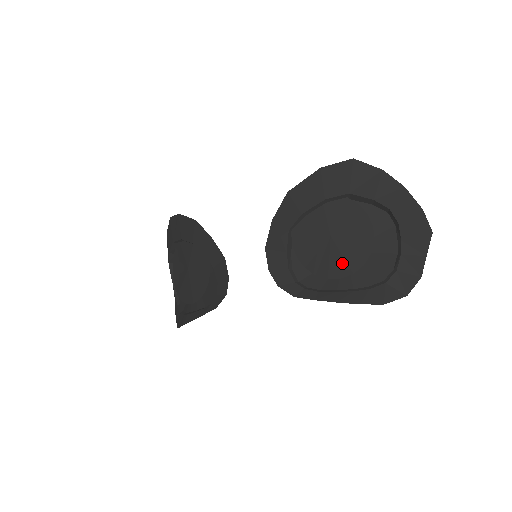
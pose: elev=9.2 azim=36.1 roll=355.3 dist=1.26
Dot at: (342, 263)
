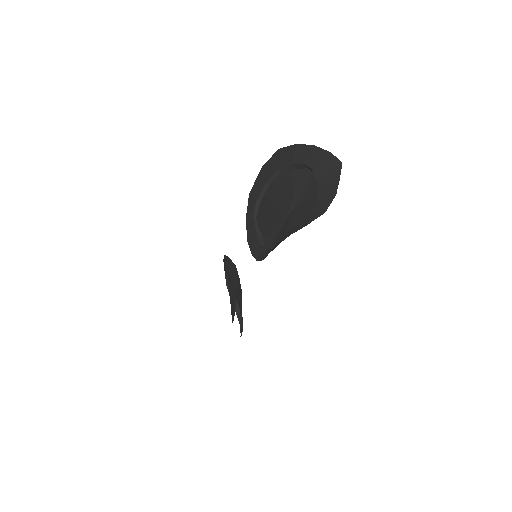
Dot at: (279, 215)
